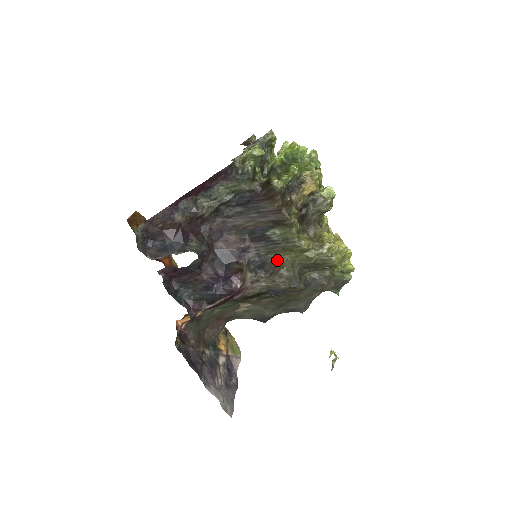
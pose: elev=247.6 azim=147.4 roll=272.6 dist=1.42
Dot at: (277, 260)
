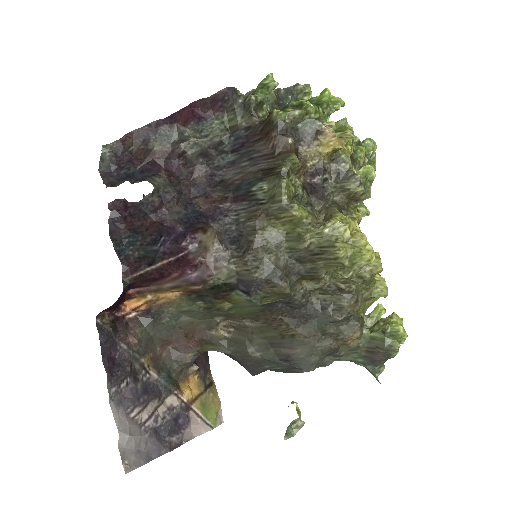
Dot at: (256, 230)
